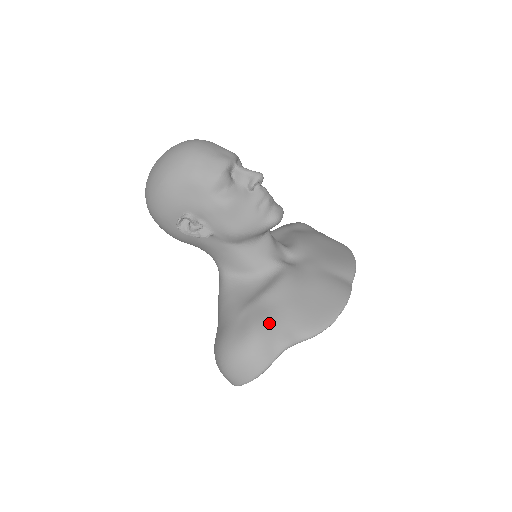
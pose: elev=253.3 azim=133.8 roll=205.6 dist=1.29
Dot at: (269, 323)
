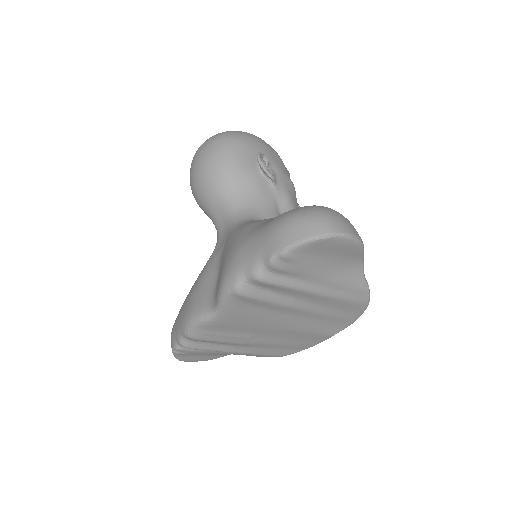
Dot at: occluded
